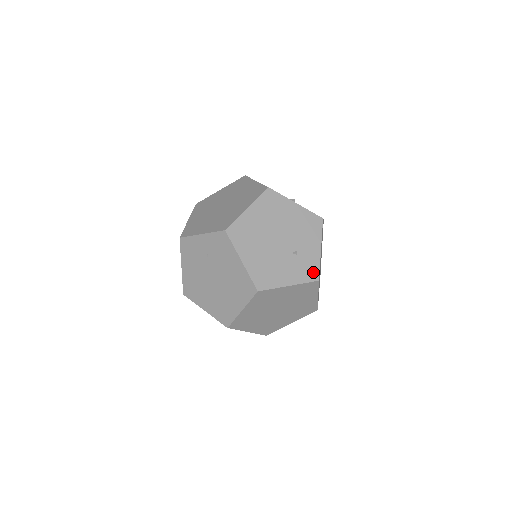
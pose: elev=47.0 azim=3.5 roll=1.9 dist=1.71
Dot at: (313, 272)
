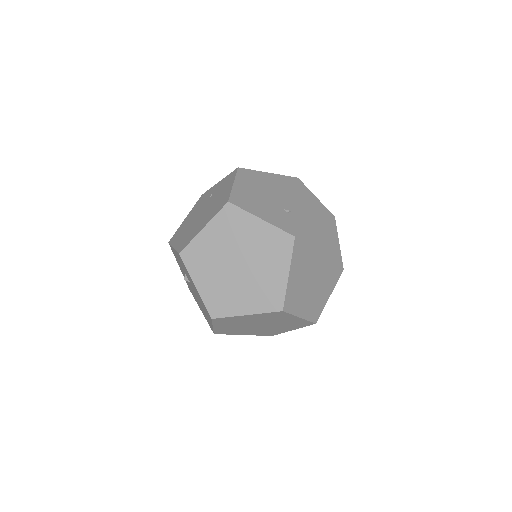
Dot at: (294, 229)
